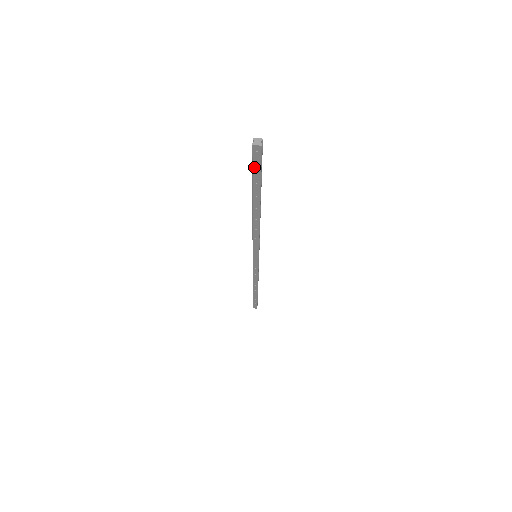
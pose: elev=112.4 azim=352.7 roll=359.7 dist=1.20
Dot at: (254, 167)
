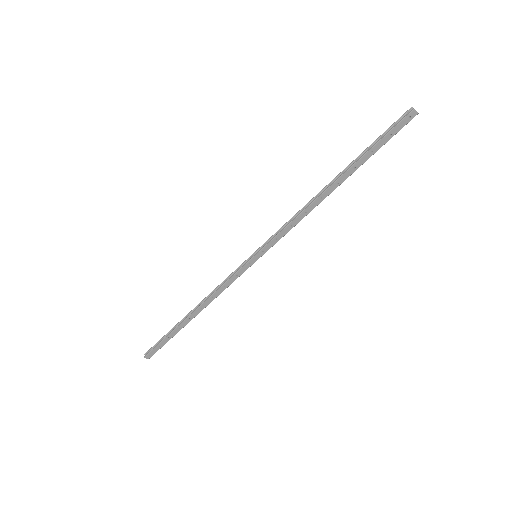
Dot at: (390, 133)
